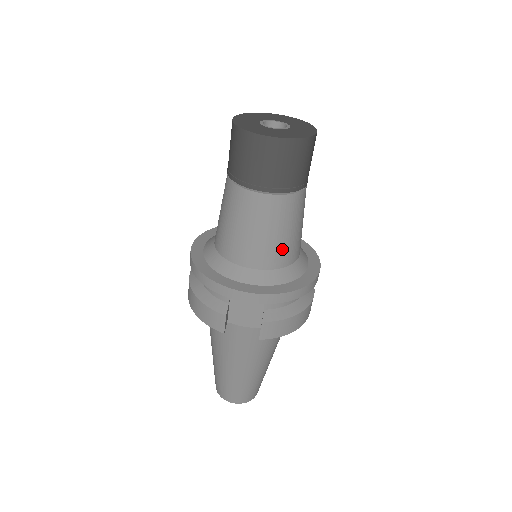
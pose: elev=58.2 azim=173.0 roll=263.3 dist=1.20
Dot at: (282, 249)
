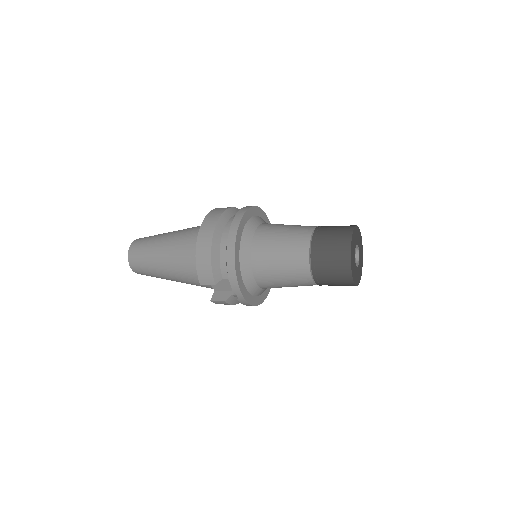
Dot at: (278, 287)
